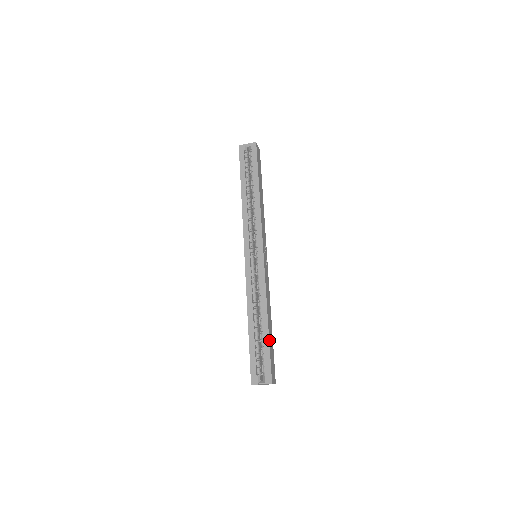
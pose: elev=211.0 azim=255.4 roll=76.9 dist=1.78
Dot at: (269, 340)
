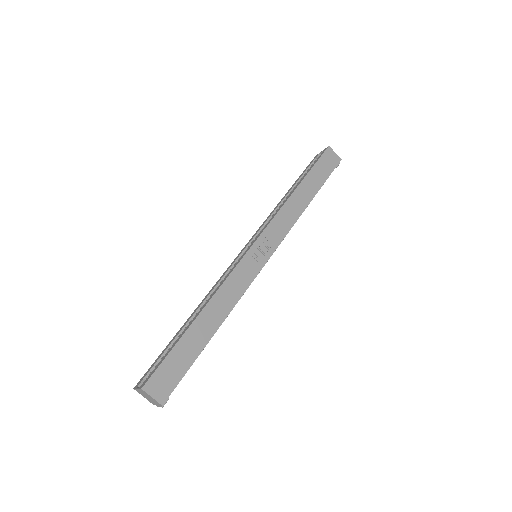
Dot at: (182, 338)
